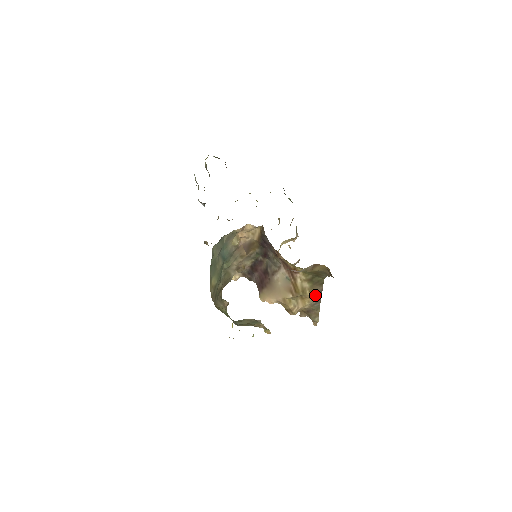
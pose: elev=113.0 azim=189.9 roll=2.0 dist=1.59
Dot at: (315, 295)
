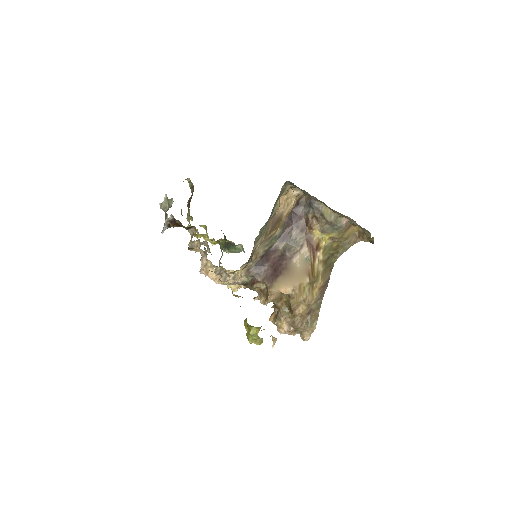
Dot at: (324, 284)
